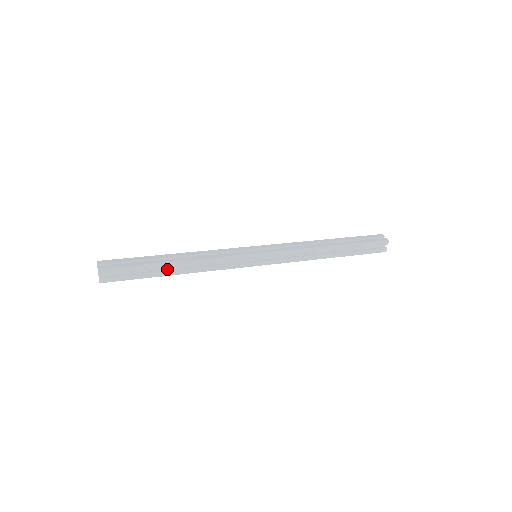
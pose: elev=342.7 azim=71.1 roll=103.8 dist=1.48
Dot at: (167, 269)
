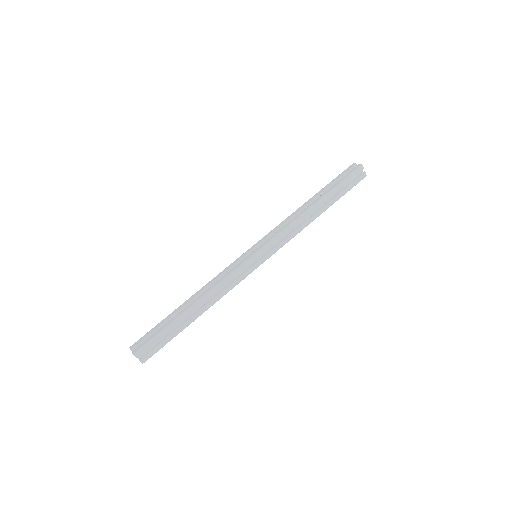
Dot at: (189, 316)
